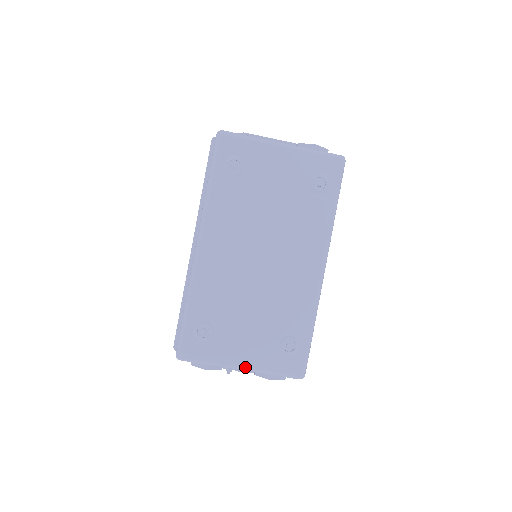
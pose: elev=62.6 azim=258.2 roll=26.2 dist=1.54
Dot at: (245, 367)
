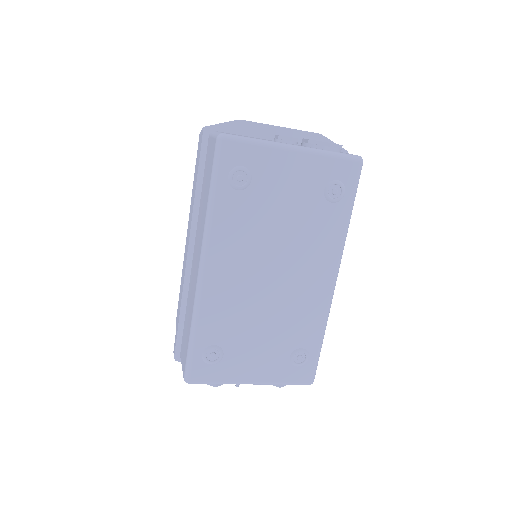
Dot at: (256, 382)
